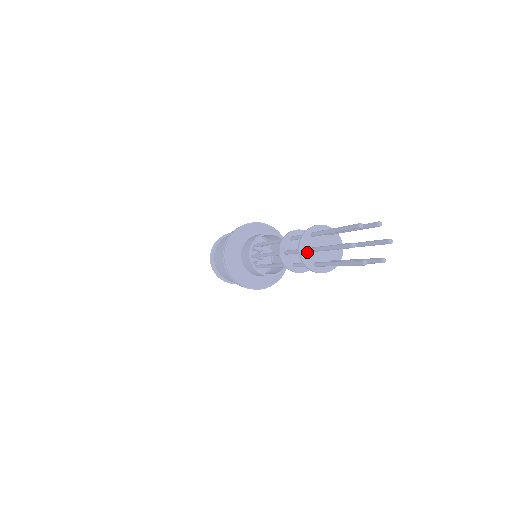
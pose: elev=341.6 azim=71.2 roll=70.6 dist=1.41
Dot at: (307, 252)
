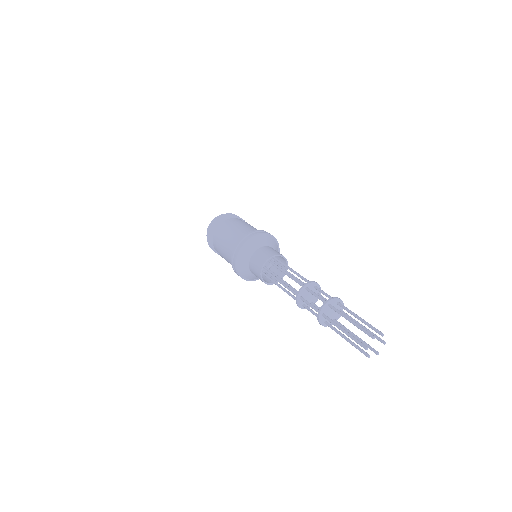
Dot at: (324, 317)
